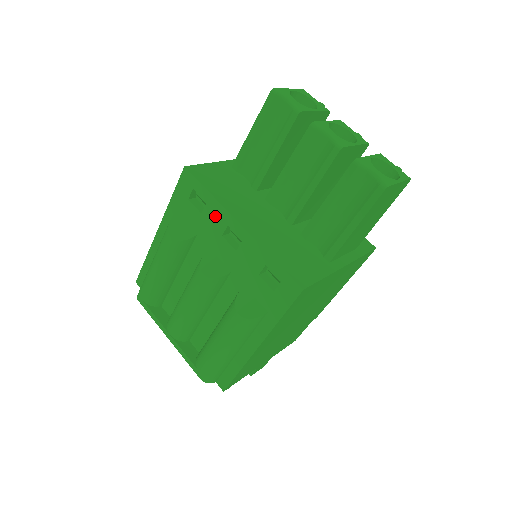
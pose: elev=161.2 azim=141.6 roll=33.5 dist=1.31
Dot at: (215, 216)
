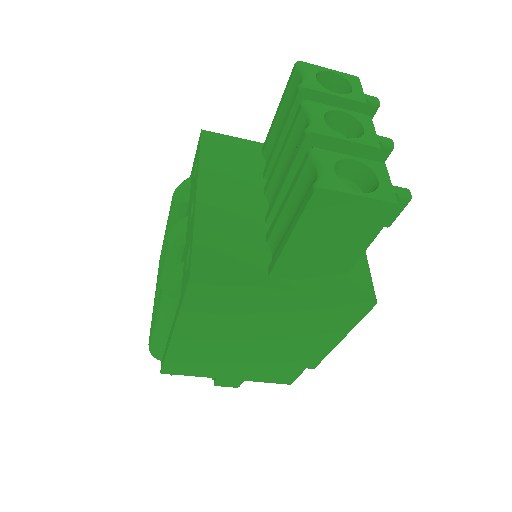
Dot at: (195, 182)
